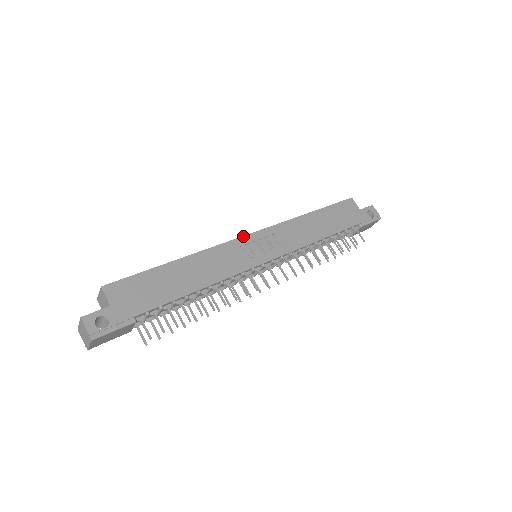
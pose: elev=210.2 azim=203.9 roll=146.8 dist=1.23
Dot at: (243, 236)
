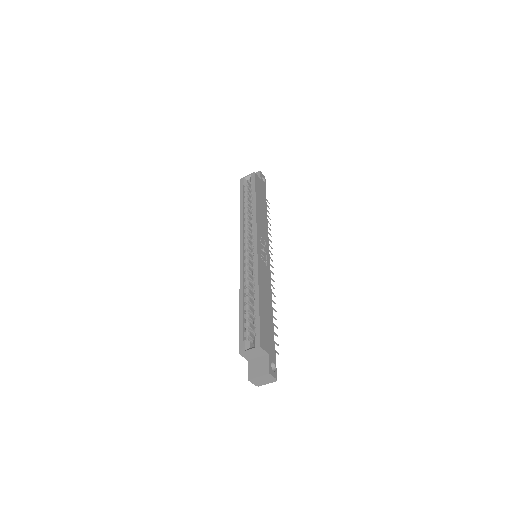
Dot at: (257, 250)
